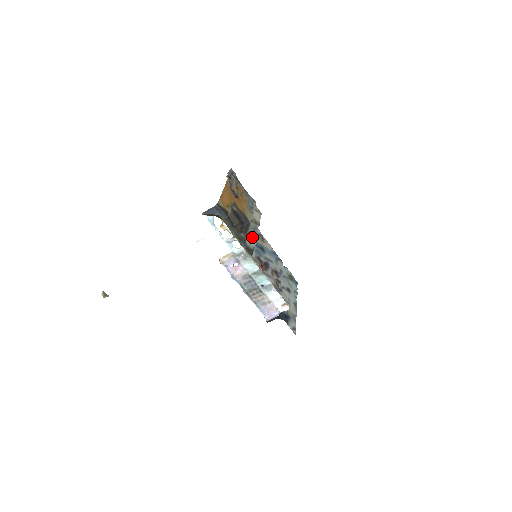
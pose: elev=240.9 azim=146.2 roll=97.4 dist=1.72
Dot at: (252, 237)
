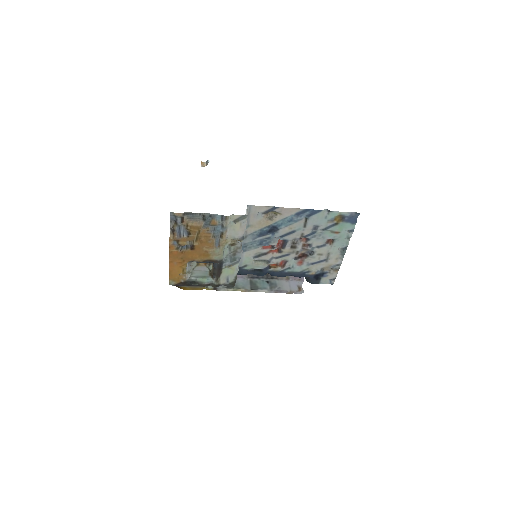
Dot at: (231, 268)
